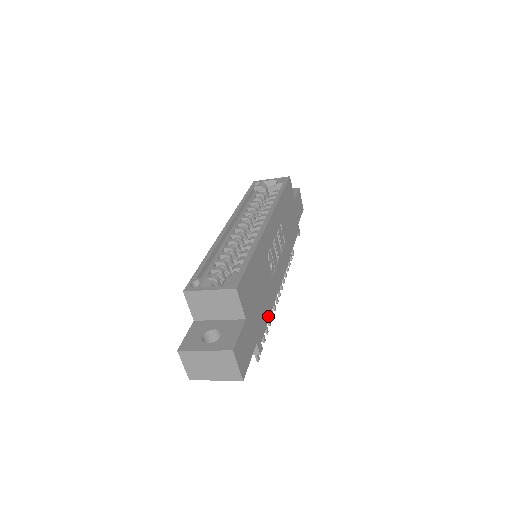
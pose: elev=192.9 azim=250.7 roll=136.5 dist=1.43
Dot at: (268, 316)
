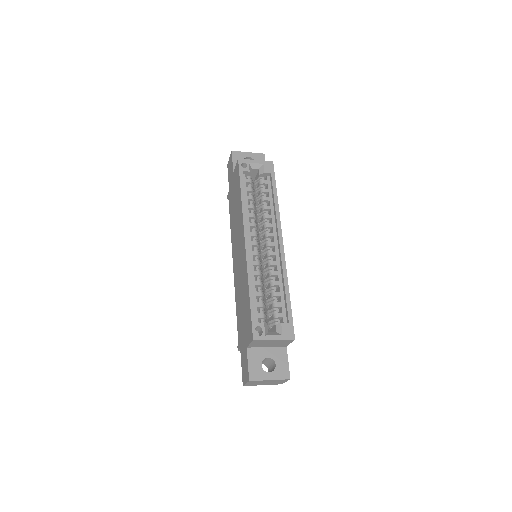
Dot at: occluded
